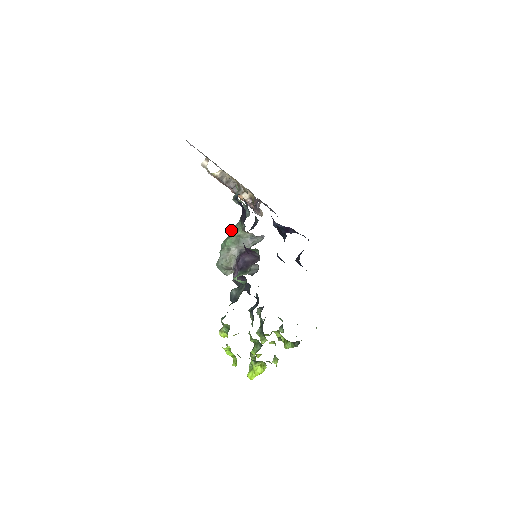
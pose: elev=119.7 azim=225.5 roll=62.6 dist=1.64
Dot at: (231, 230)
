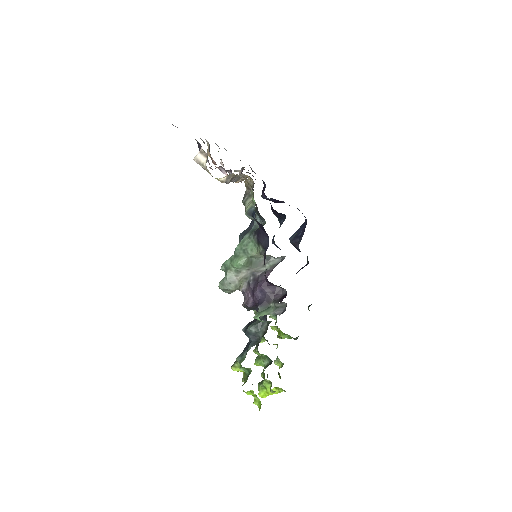
Dot at: (239, 247)
